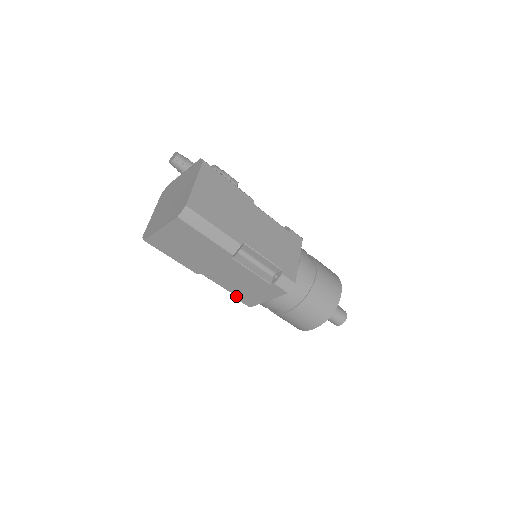
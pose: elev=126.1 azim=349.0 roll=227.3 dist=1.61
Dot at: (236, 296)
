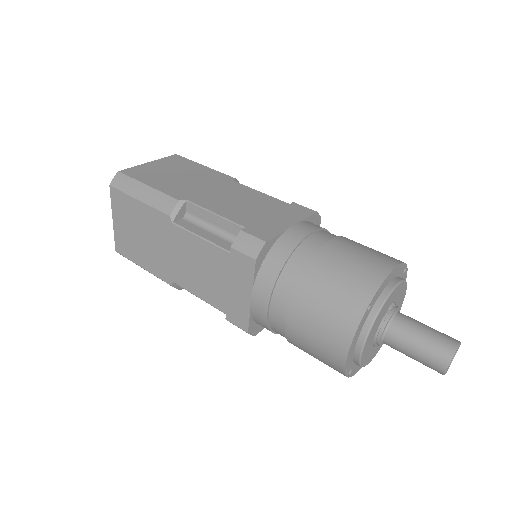
Dot at: occluded
